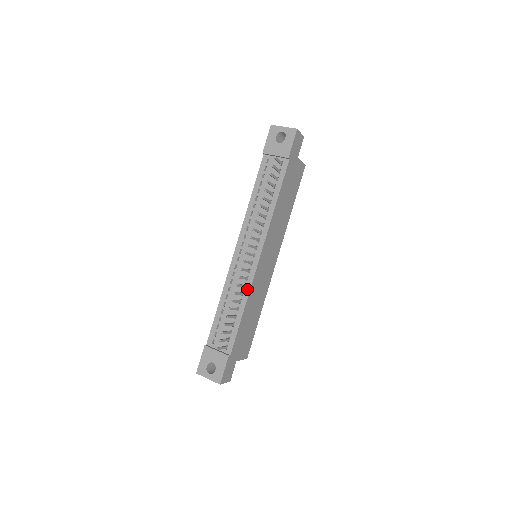
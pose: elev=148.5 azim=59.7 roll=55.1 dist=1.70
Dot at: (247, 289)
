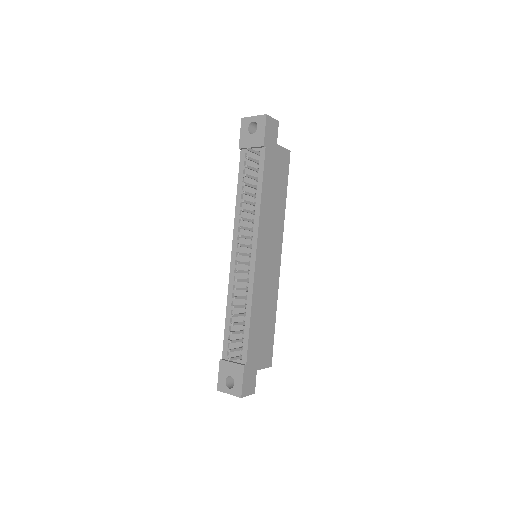
Dot at: (250, 291)
